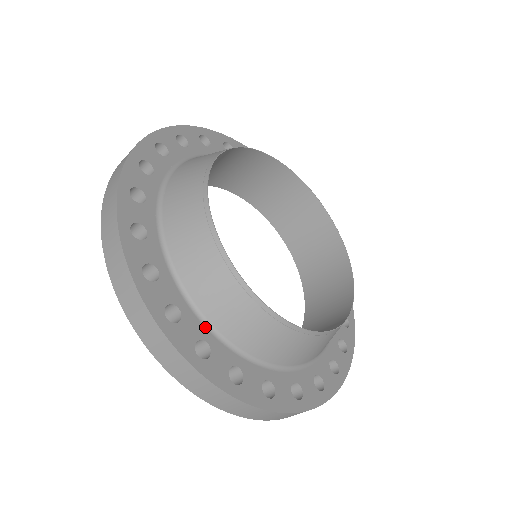
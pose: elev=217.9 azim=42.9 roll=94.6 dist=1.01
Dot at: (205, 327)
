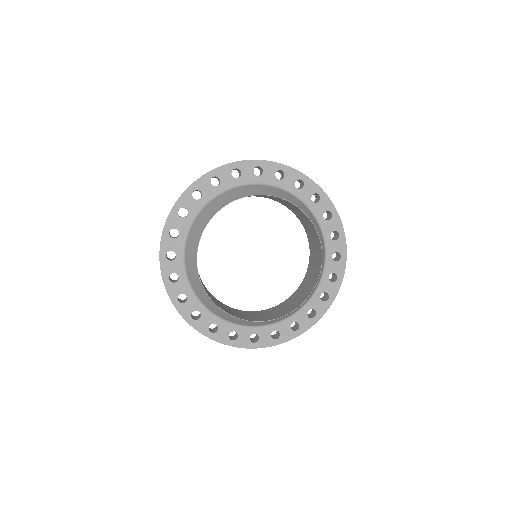
Dot at: (250, 328)
